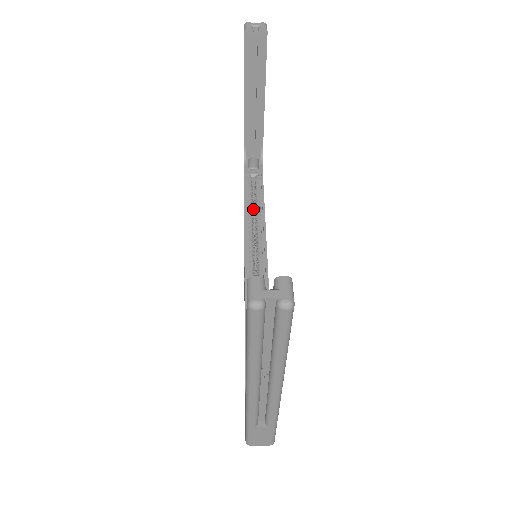
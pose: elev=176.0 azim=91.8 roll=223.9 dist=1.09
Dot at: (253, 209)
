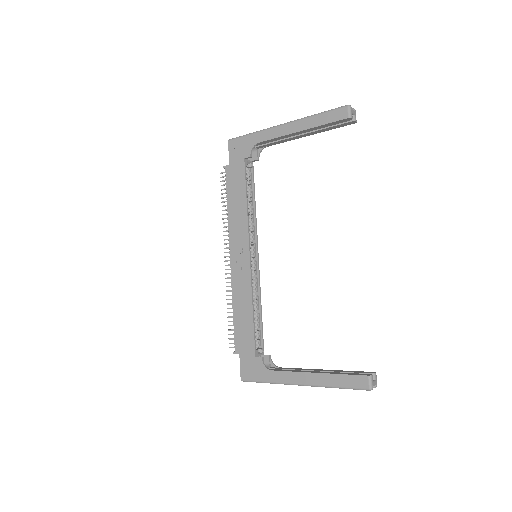
Dot at: occluded
